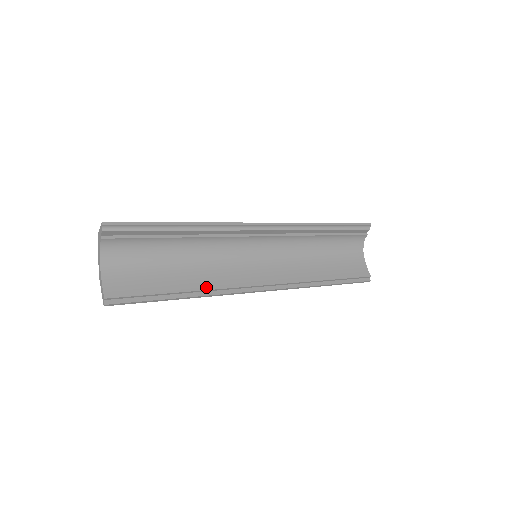
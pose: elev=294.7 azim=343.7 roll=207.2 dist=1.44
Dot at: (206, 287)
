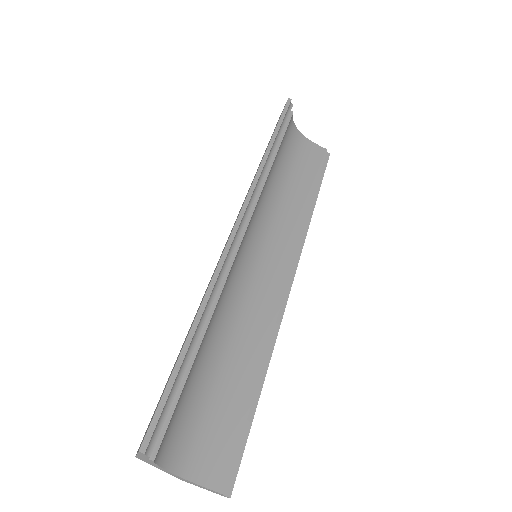
Dot at: (264, 345)
